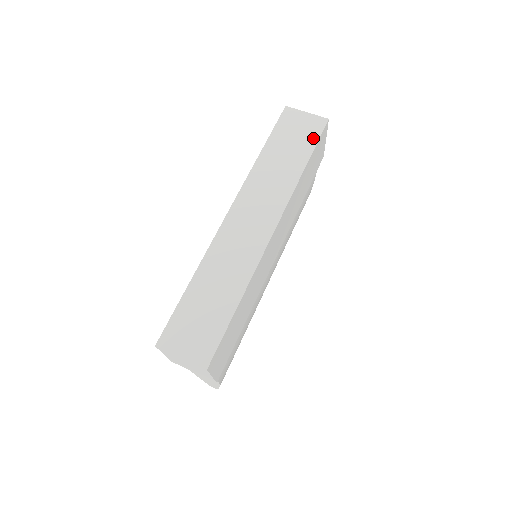
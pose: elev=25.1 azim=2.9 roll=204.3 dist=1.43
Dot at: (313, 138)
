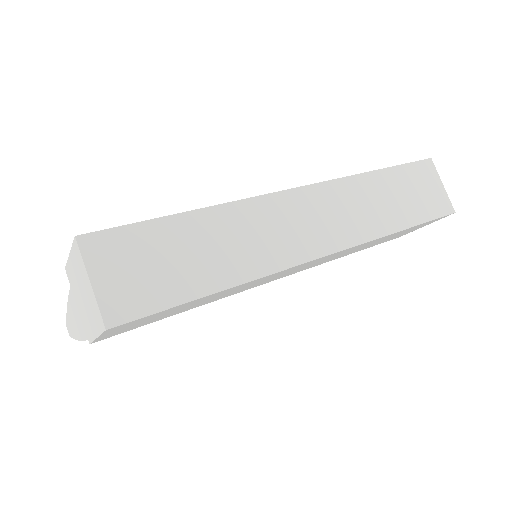
Dot at: (430, 213)
